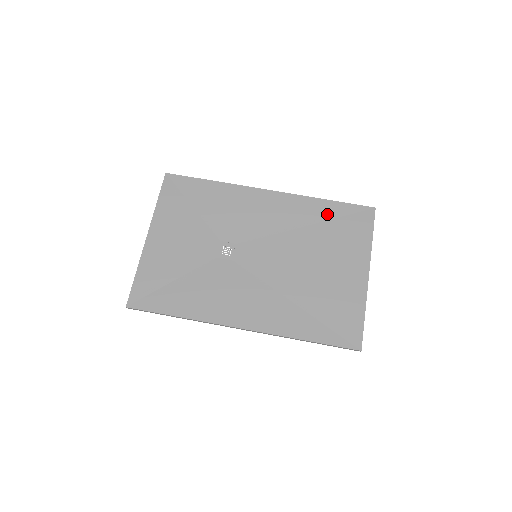
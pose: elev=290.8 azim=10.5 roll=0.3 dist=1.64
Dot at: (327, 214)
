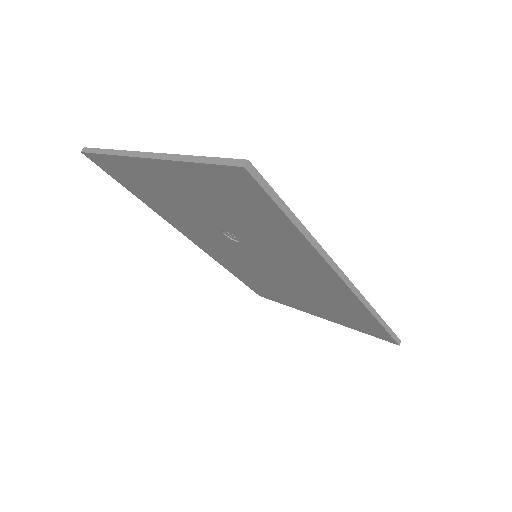
Dot at: occluded
